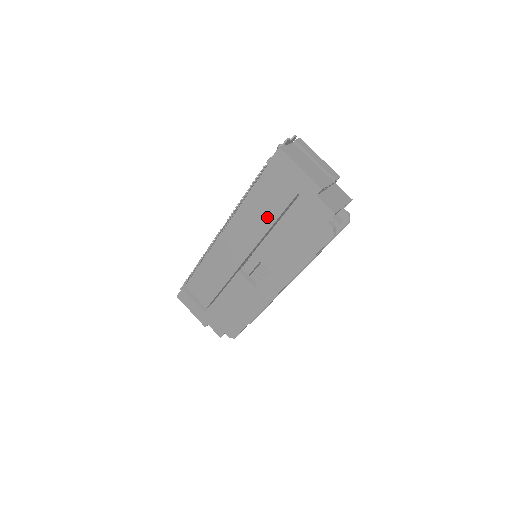
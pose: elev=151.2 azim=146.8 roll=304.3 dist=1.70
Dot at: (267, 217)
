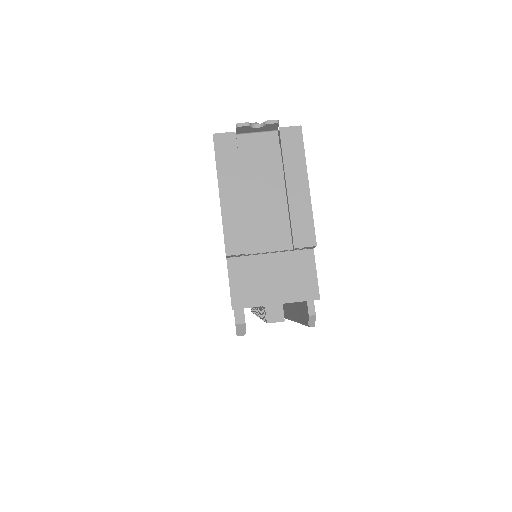
Dot at: occluded
